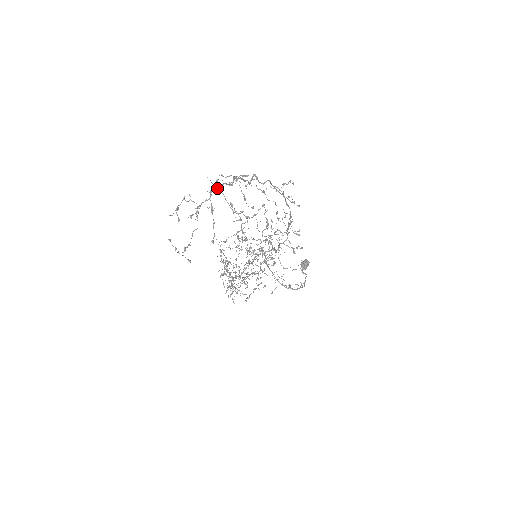
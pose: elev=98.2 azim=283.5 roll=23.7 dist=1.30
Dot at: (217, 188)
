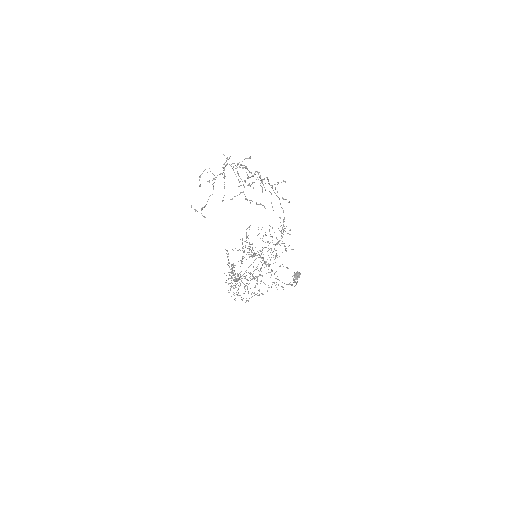
Dot at: (229, 164)
